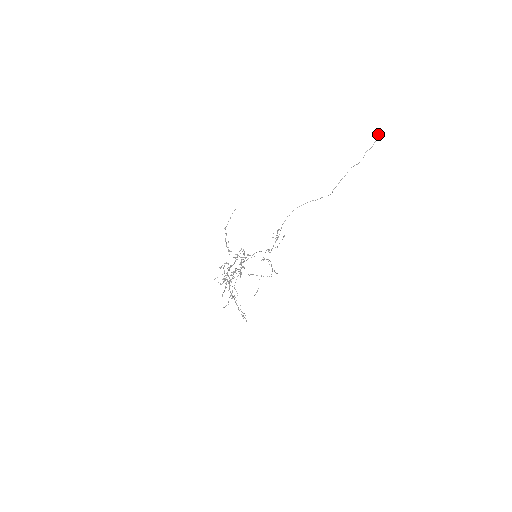
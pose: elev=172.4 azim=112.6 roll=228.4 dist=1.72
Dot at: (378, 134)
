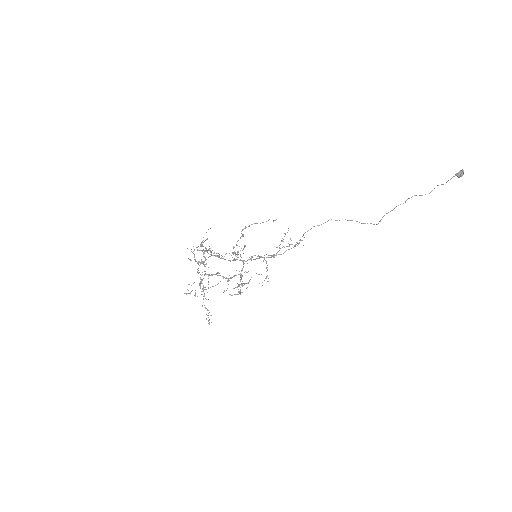
Dot at: (463, 170)
